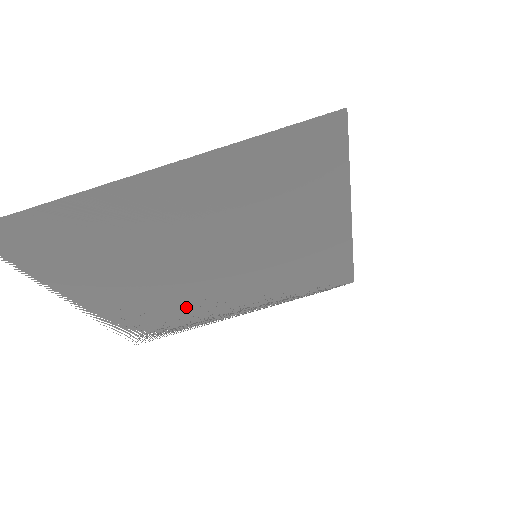
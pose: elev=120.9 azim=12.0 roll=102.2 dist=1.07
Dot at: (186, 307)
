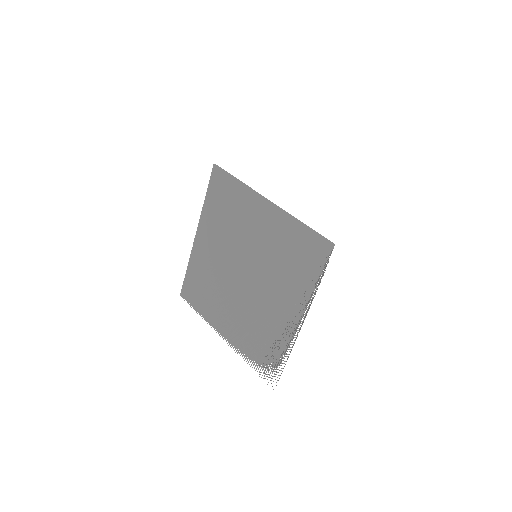
Dot at: (265, 326)
